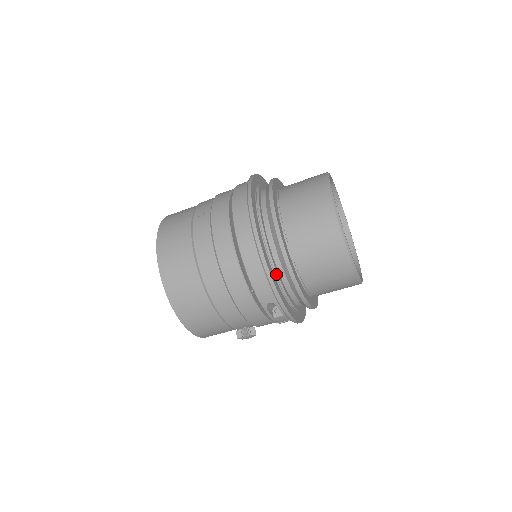
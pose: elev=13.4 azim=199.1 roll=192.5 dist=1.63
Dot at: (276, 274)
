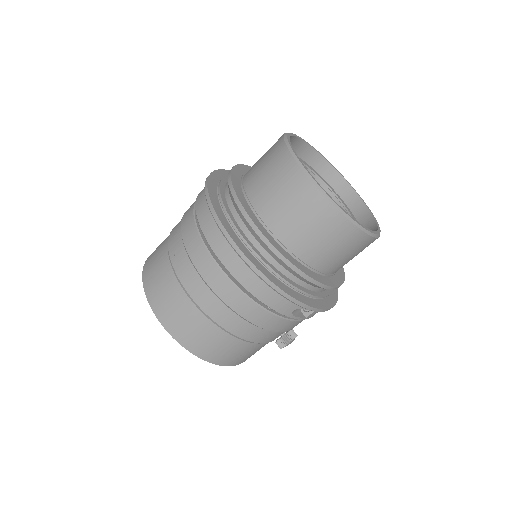
Dot at: (285, 282)
